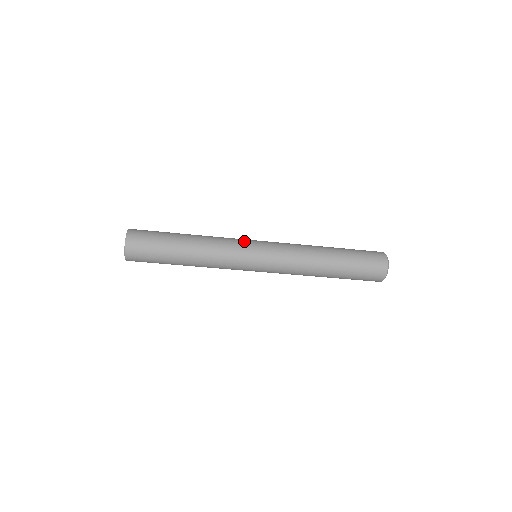
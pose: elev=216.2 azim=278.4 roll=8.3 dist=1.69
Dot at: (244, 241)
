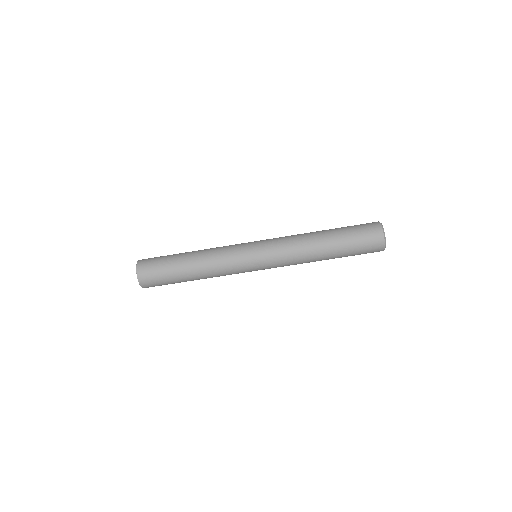
Dot at: occluded
